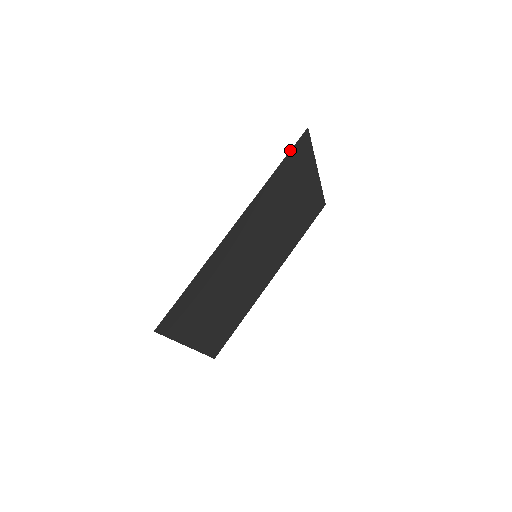
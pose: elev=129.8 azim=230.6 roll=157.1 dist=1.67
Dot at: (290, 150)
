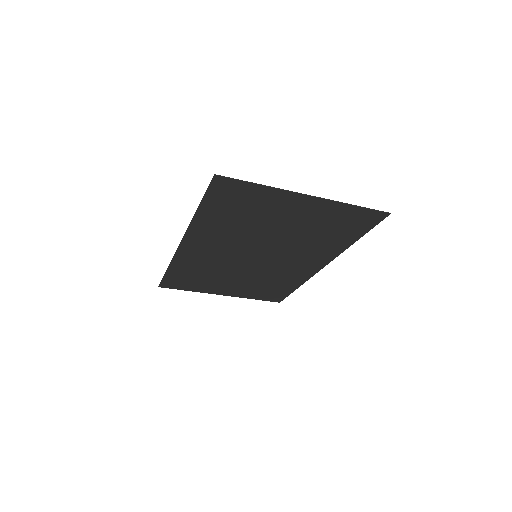
Dot at: (204, 194)
